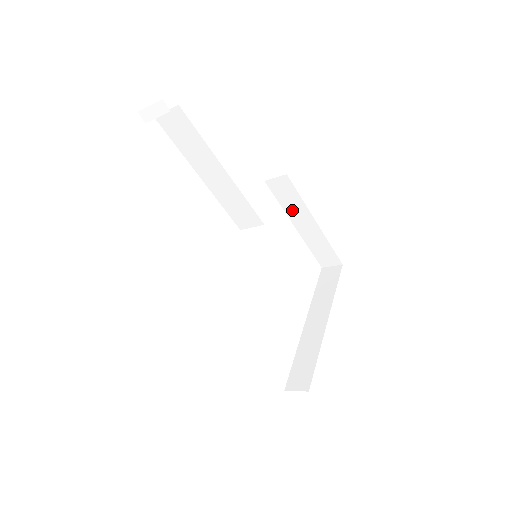
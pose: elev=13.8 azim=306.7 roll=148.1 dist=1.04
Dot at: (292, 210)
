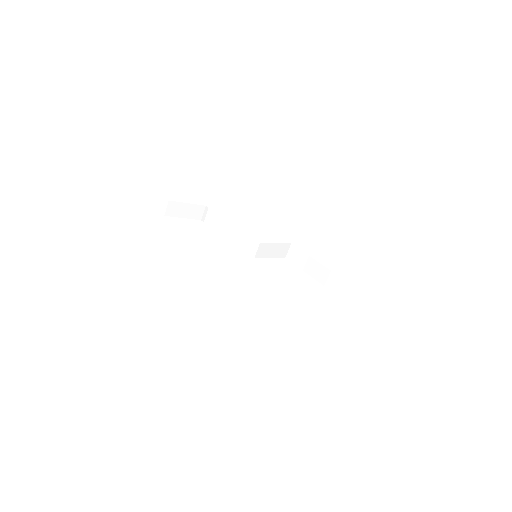
Dot at: (306, 266)
